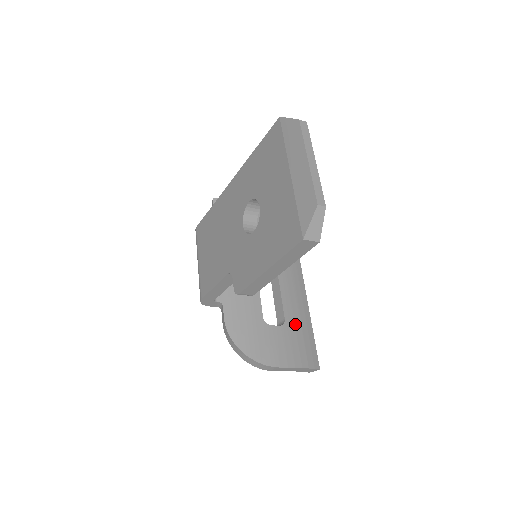
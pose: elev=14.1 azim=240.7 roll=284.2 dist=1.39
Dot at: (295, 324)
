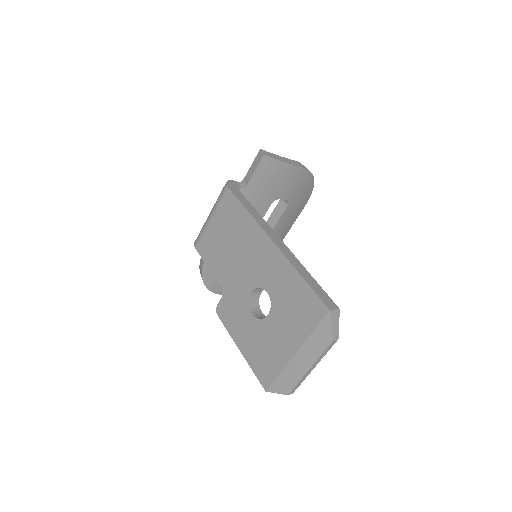
Dot at: occluded
